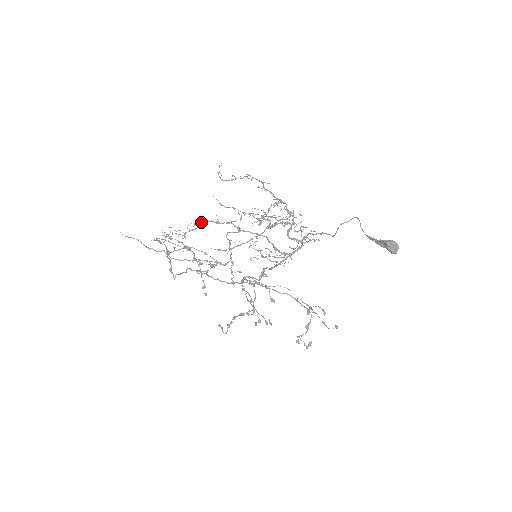
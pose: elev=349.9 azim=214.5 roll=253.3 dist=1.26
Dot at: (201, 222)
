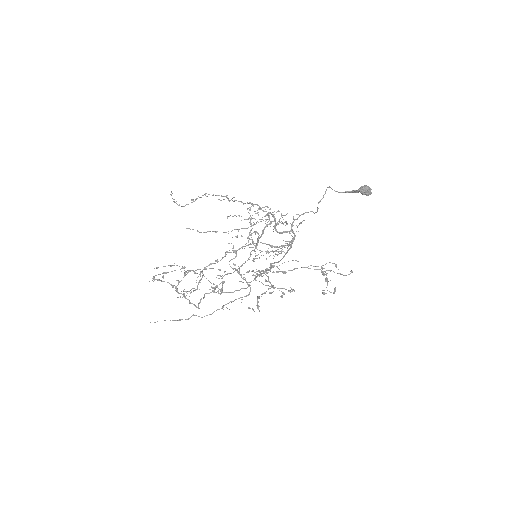
Dot at: occluded
